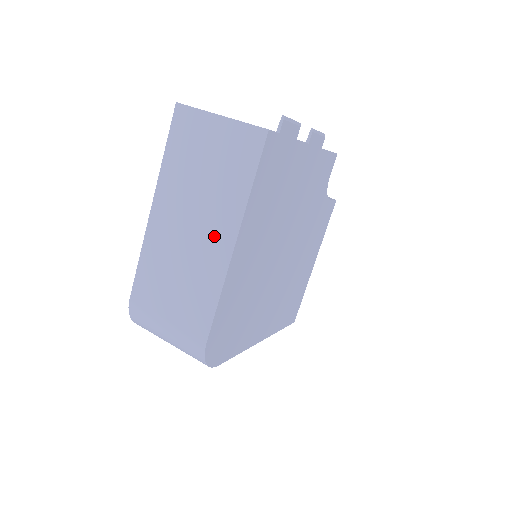
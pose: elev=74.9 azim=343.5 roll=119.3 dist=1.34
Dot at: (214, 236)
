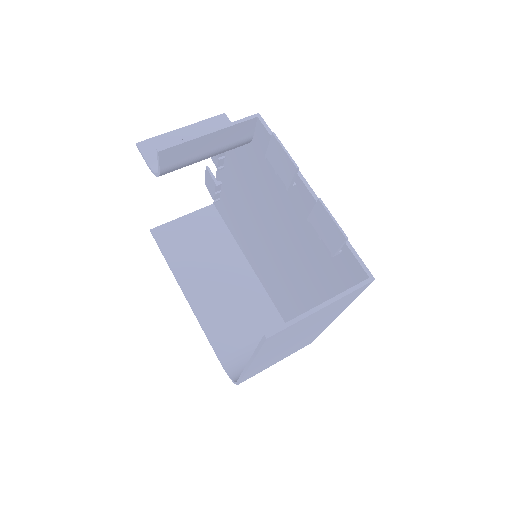
Dot at: (317, 329)
